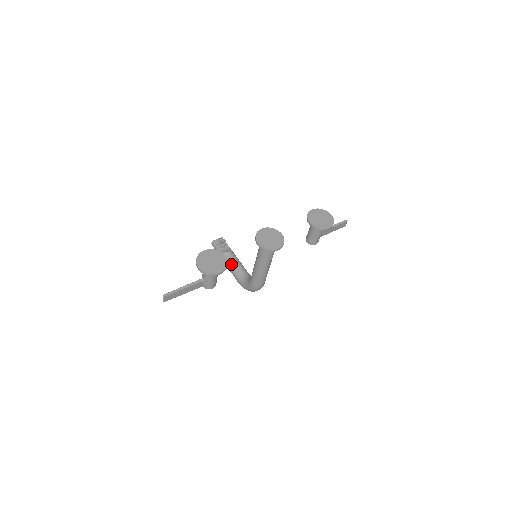
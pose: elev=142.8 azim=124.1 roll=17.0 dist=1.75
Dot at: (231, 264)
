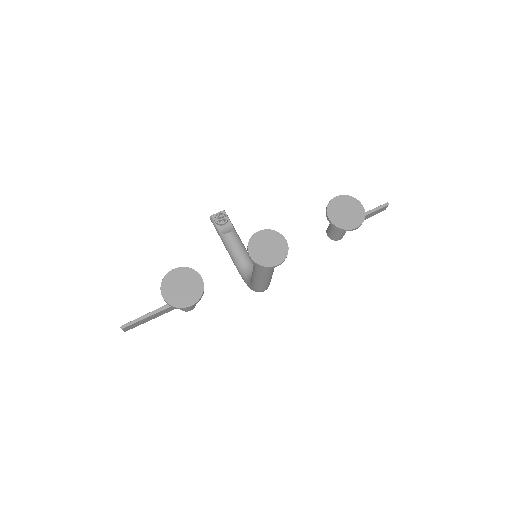
Dot at: (231, 250)
